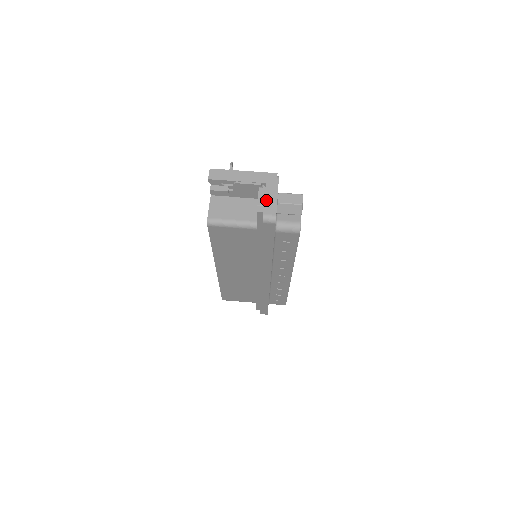
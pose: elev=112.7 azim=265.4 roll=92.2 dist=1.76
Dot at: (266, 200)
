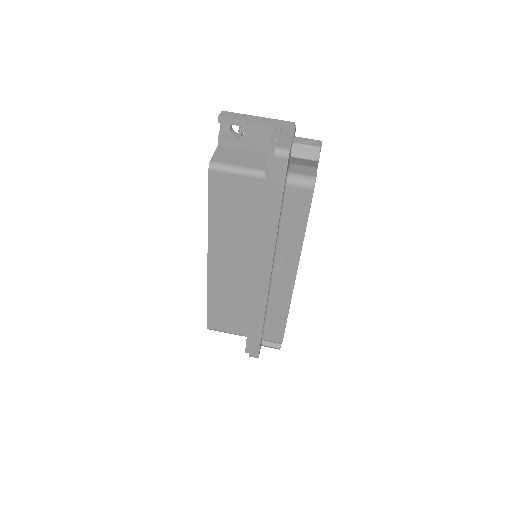
Dot at: (280, 137)
